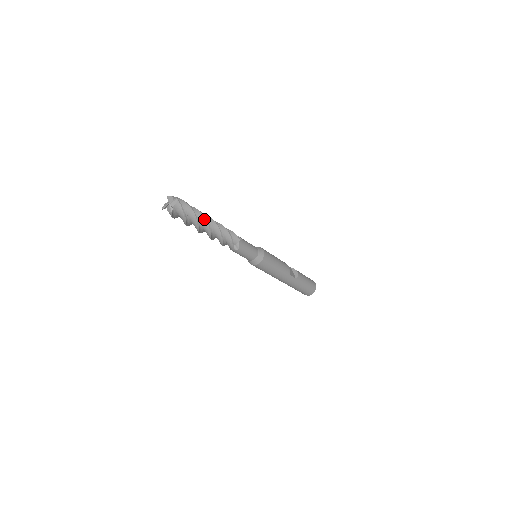
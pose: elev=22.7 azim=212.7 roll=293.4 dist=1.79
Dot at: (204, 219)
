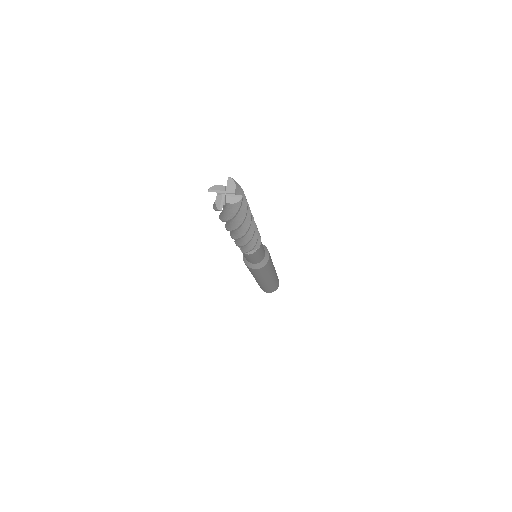
Dot at: occluded
